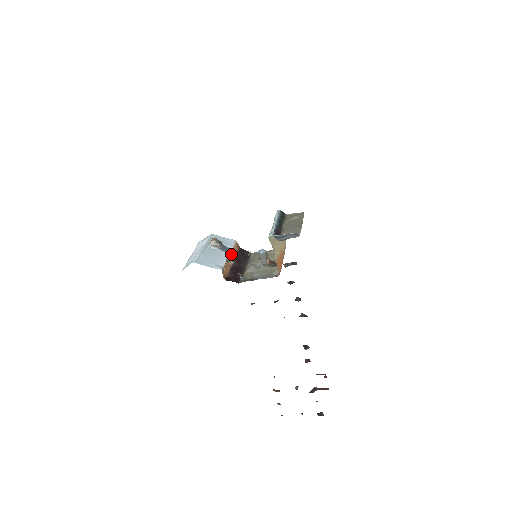
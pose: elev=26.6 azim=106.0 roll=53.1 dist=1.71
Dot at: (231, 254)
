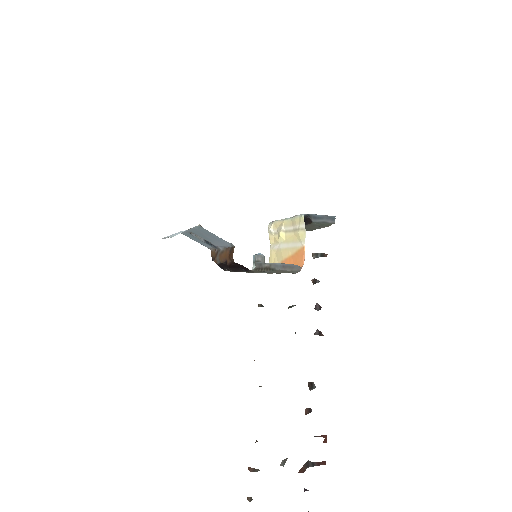
Dot at: (215, 255)
